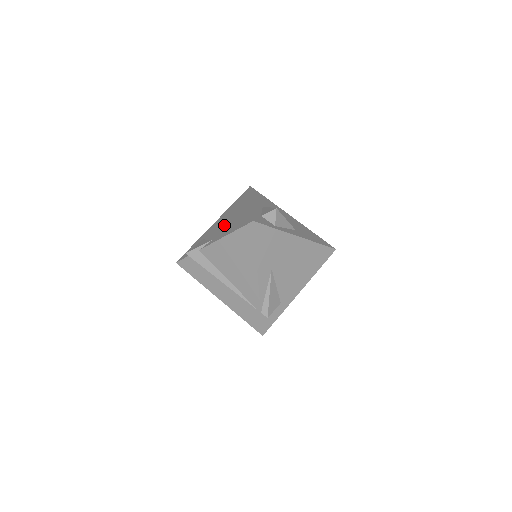
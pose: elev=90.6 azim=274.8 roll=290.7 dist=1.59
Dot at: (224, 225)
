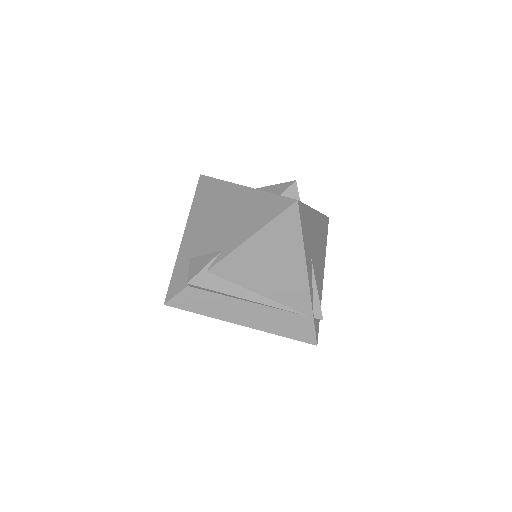
Dot at: (221, 227)
